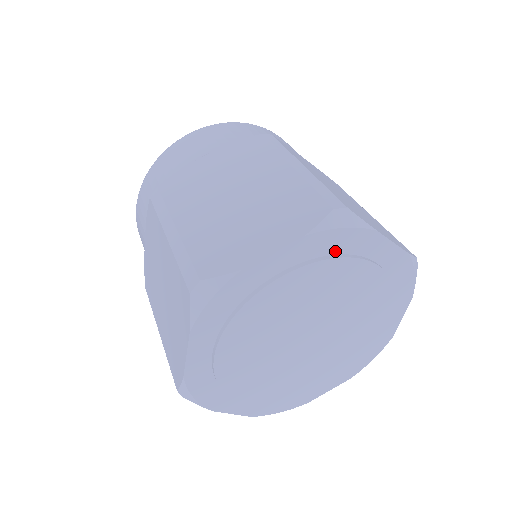
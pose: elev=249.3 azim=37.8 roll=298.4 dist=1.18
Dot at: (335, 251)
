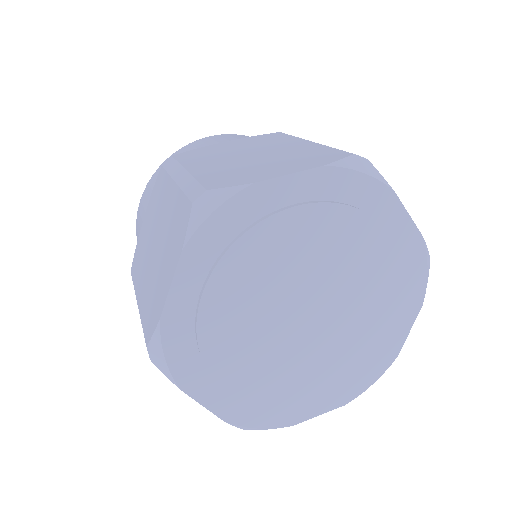
Dot at: (351, 200)
